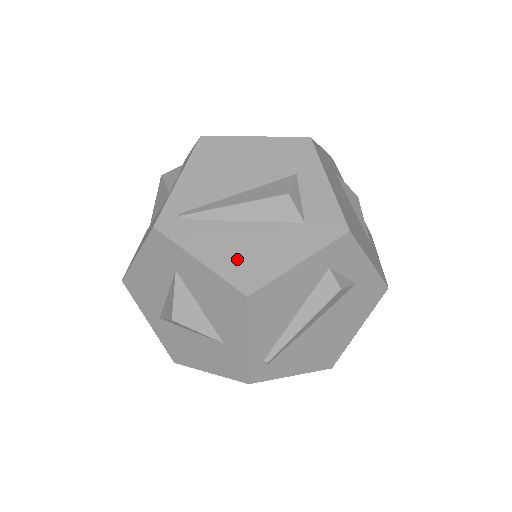
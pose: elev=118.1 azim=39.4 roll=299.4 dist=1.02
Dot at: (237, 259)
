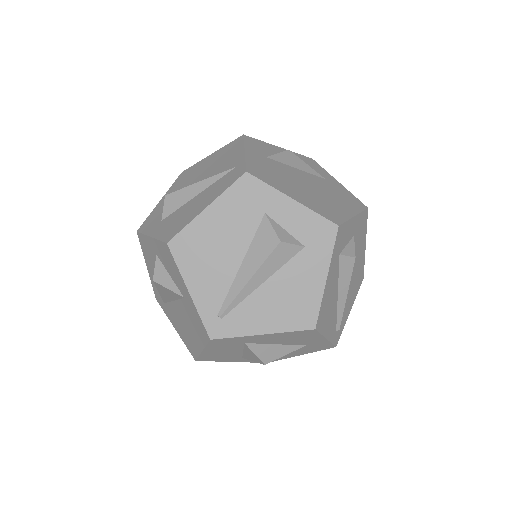
Dot at: (286, 312)
